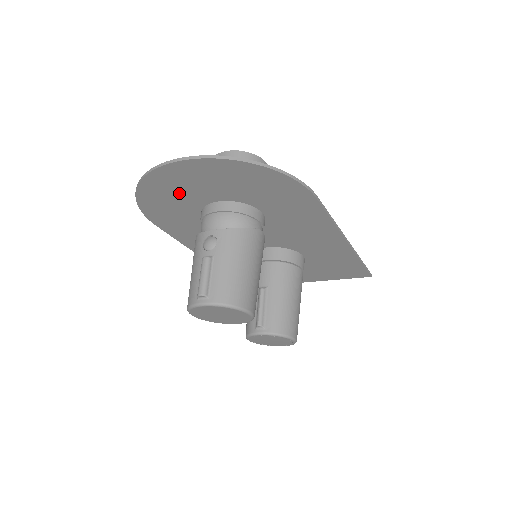
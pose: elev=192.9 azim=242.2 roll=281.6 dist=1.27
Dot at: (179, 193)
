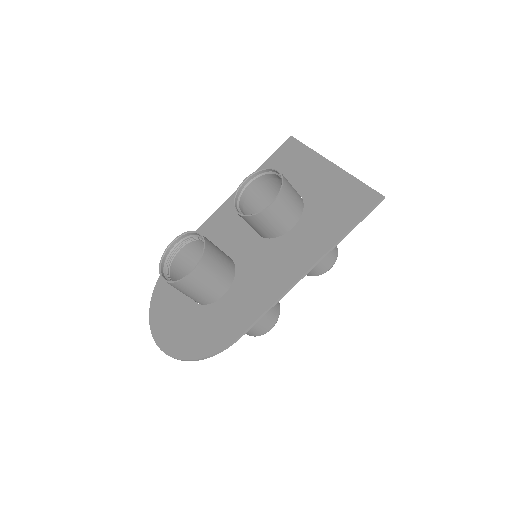
Dot at: (173, 301)
